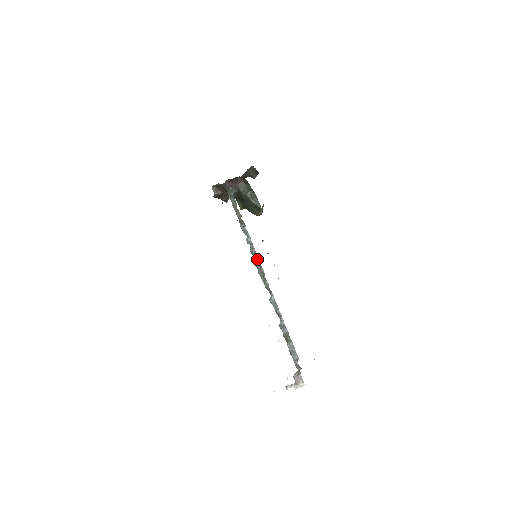
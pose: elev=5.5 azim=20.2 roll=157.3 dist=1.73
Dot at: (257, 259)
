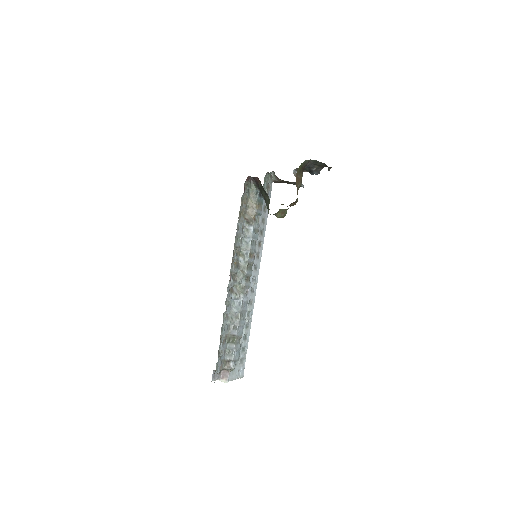
Dot at: (246, 260)
